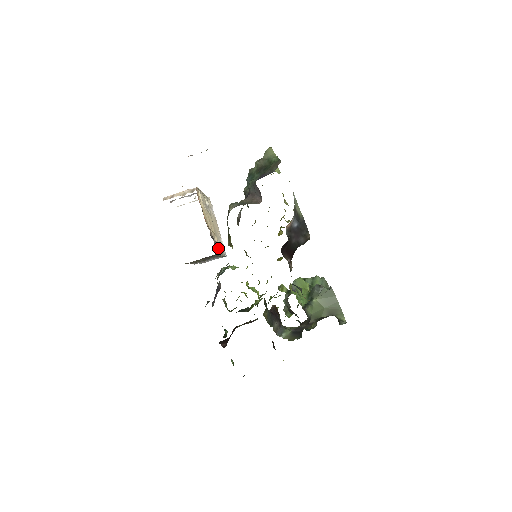
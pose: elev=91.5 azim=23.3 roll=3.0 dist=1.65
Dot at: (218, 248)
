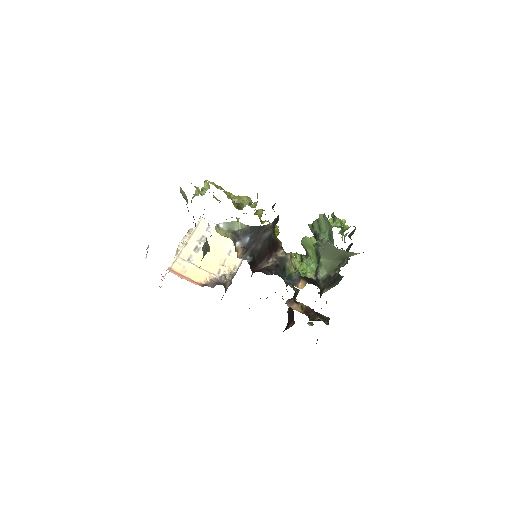
Dot at: (230, 269)
